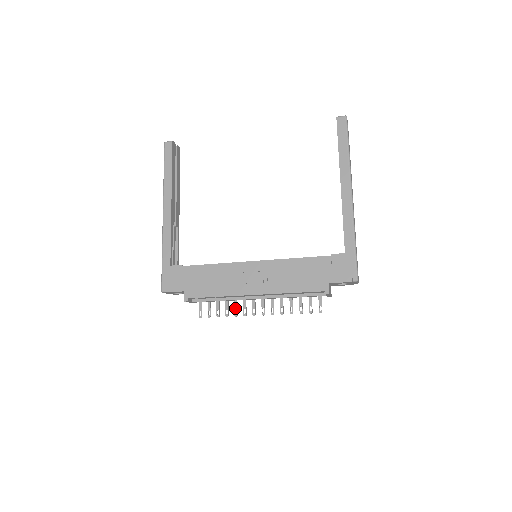
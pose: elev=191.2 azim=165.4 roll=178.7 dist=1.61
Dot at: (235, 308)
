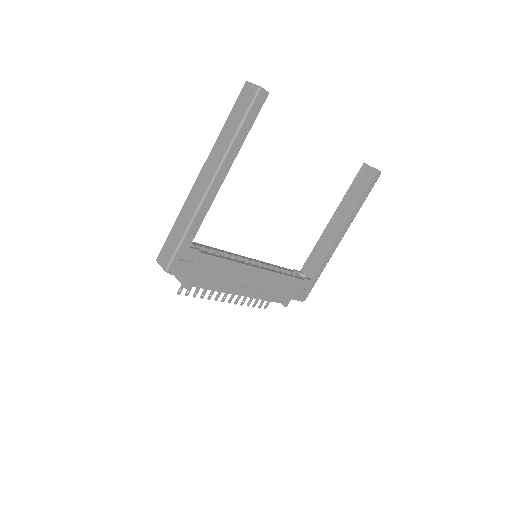
Dot at: (212, 293)
